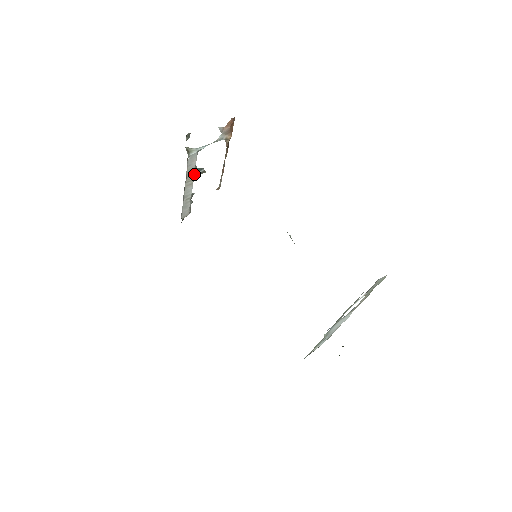
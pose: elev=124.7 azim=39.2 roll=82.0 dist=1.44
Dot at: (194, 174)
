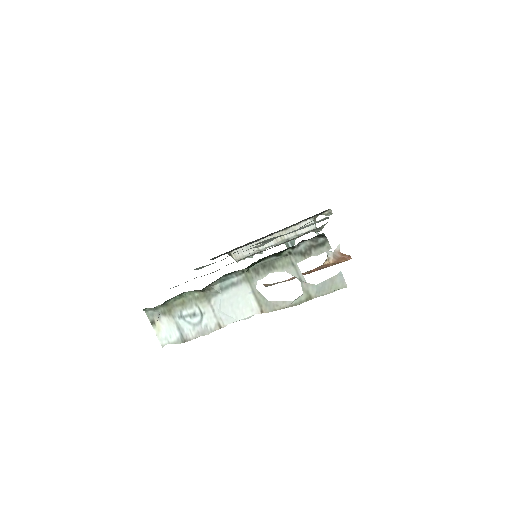
Dot at: (288, 239)
